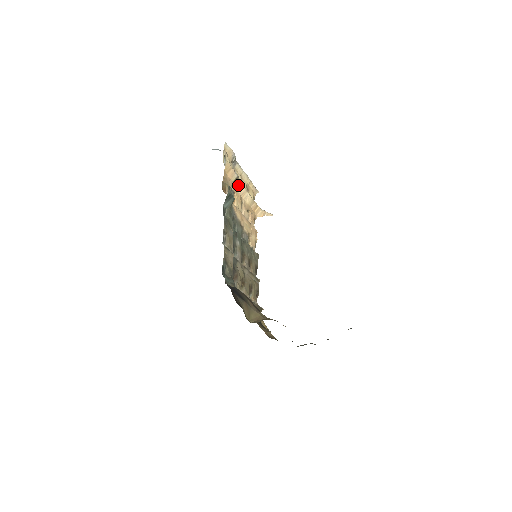
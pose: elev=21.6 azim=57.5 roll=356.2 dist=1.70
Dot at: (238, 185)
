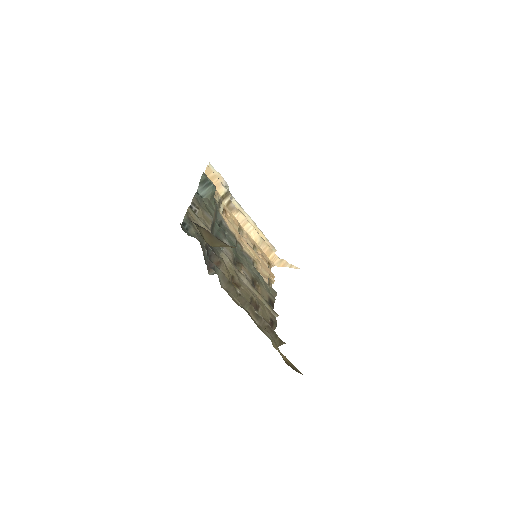
Dot at: (232, 208)
